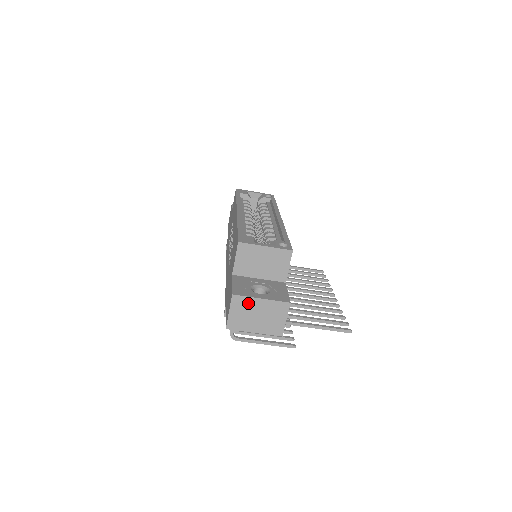
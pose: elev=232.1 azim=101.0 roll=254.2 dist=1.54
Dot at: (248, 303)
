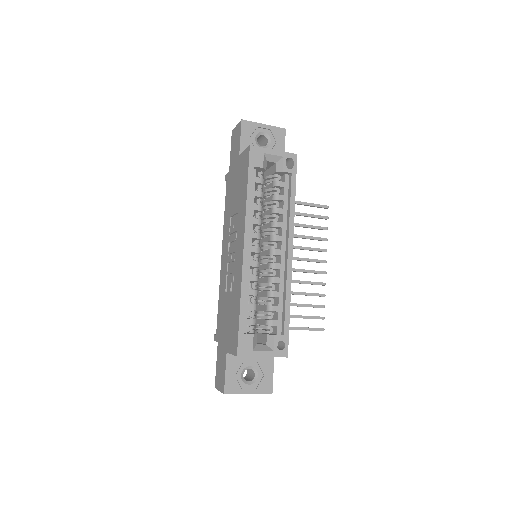
Dot at: (236, 393)
